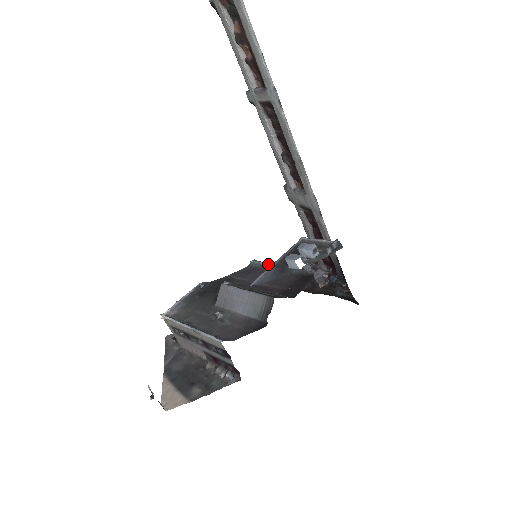
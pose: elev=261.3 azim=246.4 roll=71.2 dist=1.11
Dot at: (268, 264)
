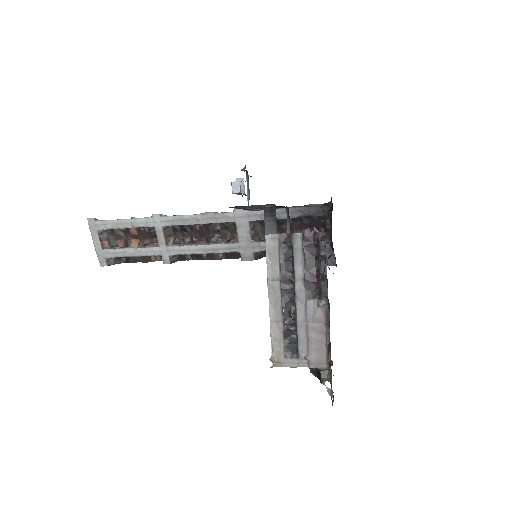
Dot at: occluded
